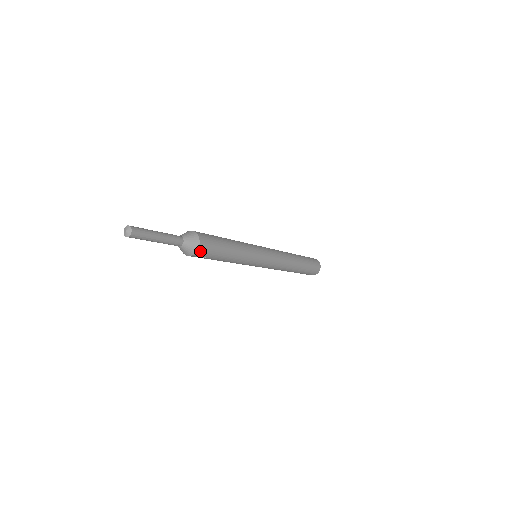
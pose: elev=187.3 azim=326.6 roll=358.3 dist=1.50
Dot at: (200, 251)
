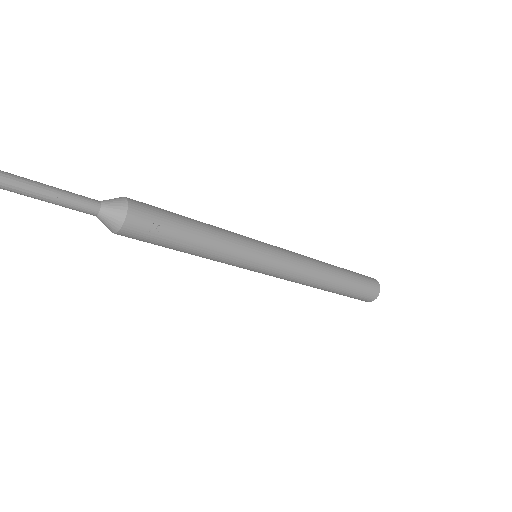
Dot at: (134, 206)
